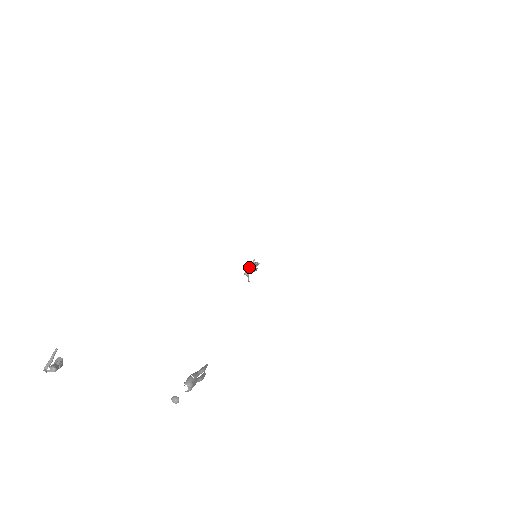
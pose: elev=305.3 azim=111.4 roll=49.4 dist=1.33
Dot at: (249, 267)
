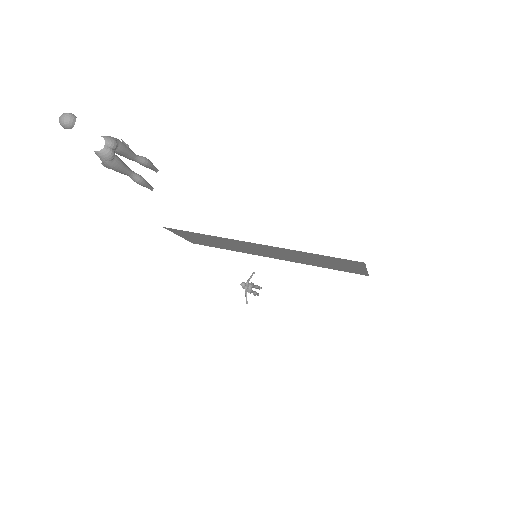
Dot at: occluded
